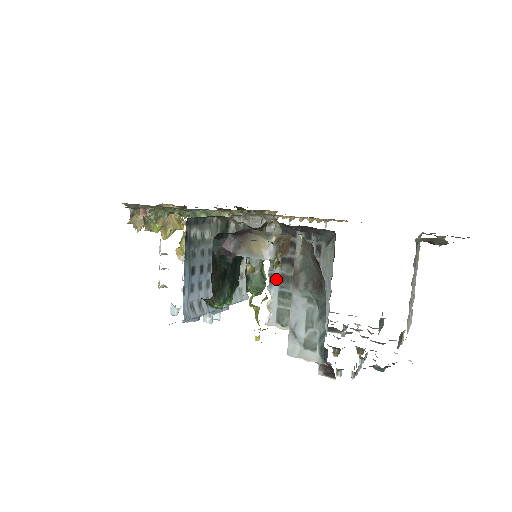
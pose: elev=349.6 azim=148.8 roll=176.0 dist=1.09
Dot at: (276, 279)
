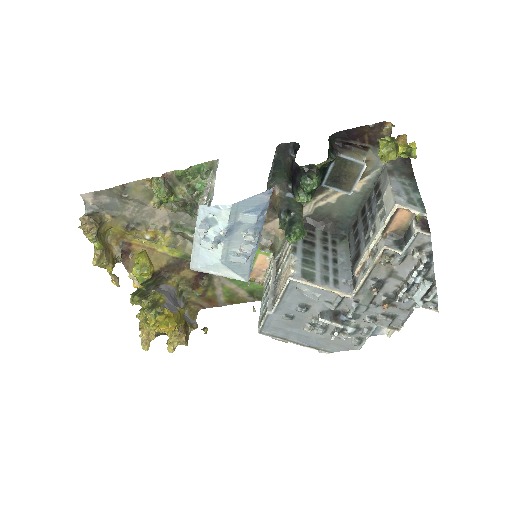
Dot at: (299, 250)
